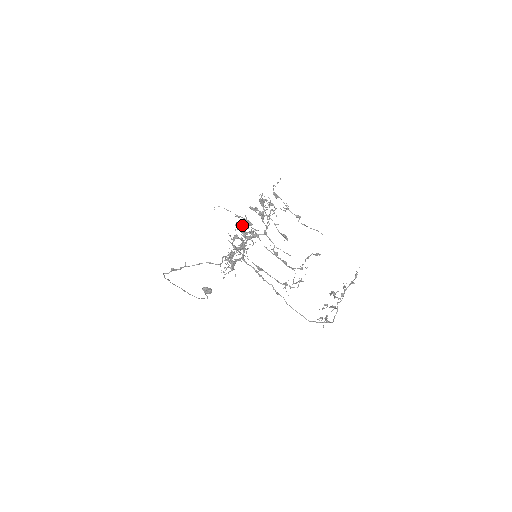
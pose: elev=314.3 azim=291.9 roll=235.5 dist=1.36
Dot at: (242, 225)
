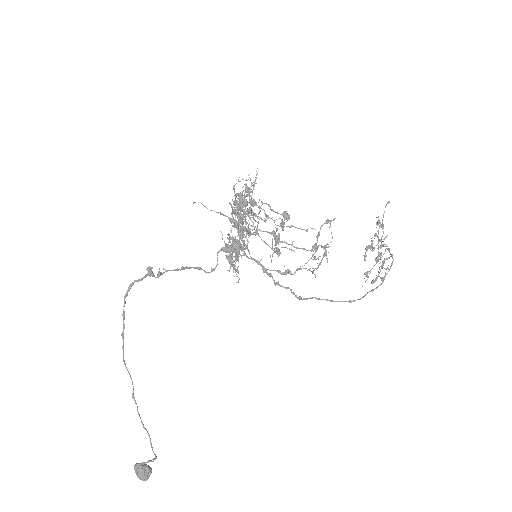
Dot at: (240, 193)
